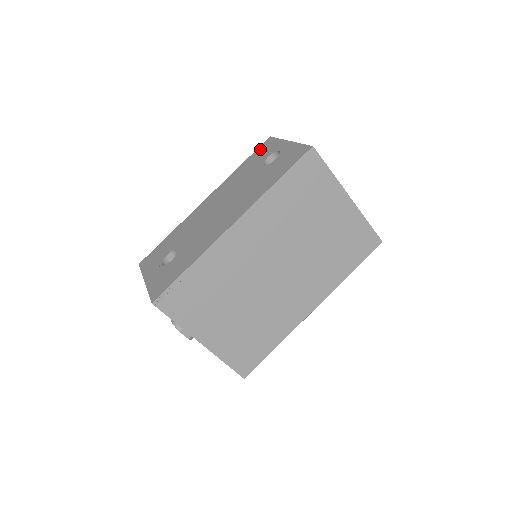
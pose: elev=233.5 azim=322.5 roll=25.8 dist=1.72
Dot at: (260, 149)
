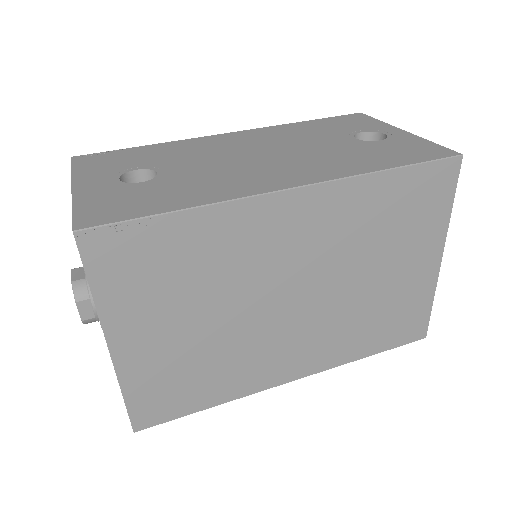
Dot at: (343, 118)
